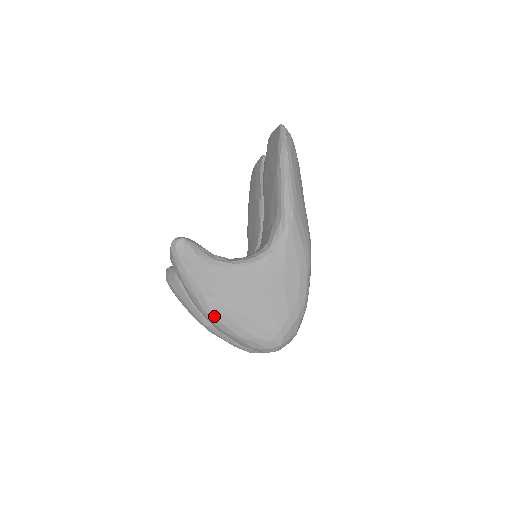
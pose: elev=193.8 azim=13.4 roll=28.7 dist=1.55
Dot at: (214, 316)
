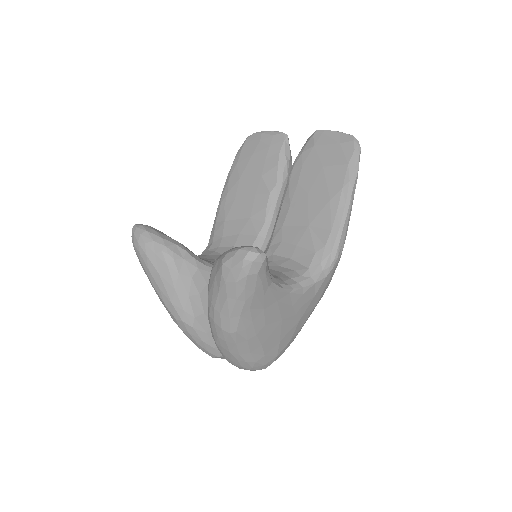
Dot at: (235, 336)
